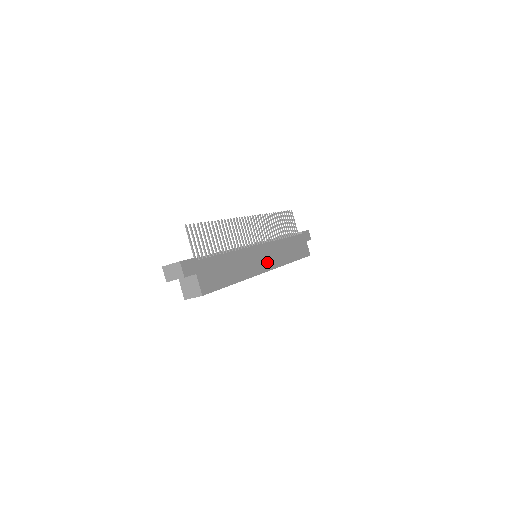
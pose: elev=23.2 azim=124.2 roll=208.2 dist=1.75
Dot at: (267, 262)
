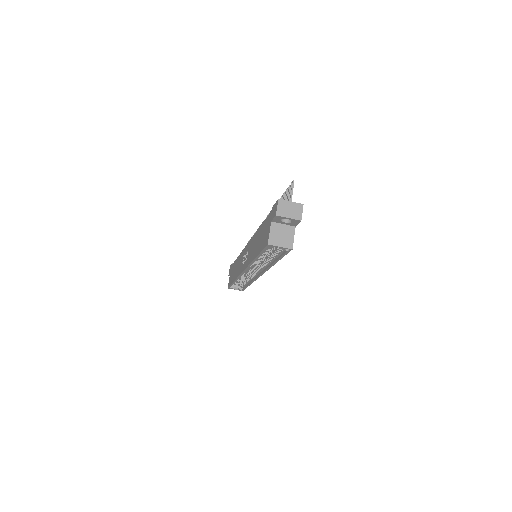
Dot at: occluded
